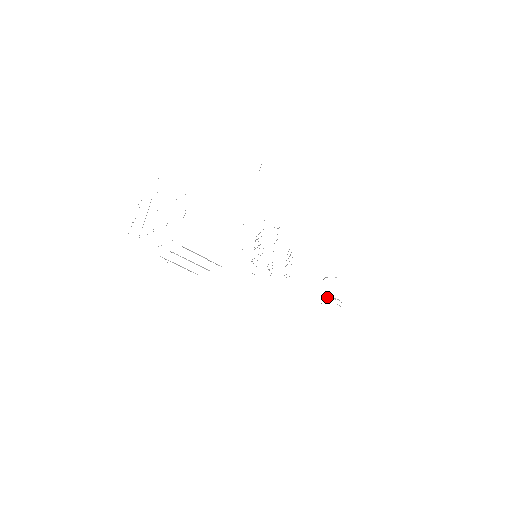
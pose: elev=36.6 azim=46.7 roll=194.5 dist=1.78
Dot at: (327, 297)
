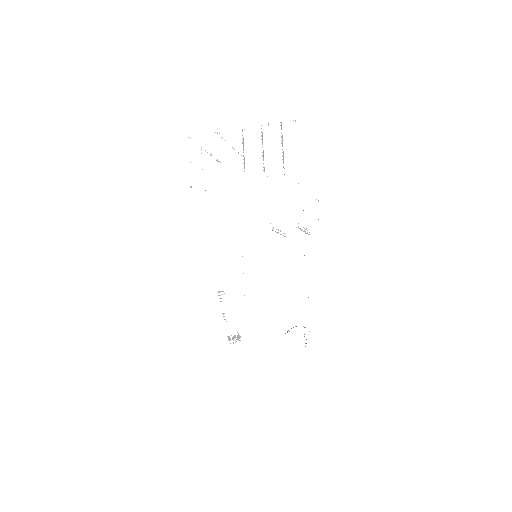
Dot at: occluded
